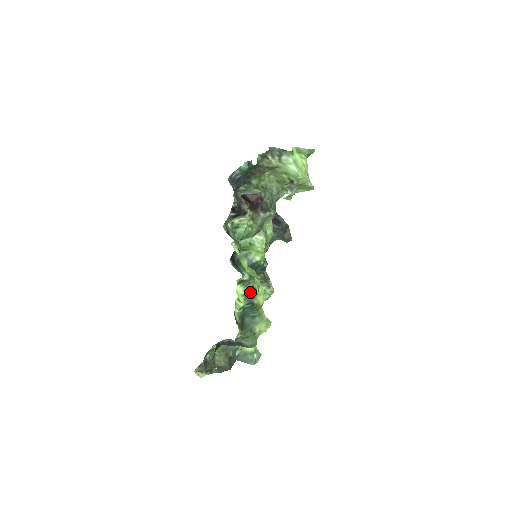
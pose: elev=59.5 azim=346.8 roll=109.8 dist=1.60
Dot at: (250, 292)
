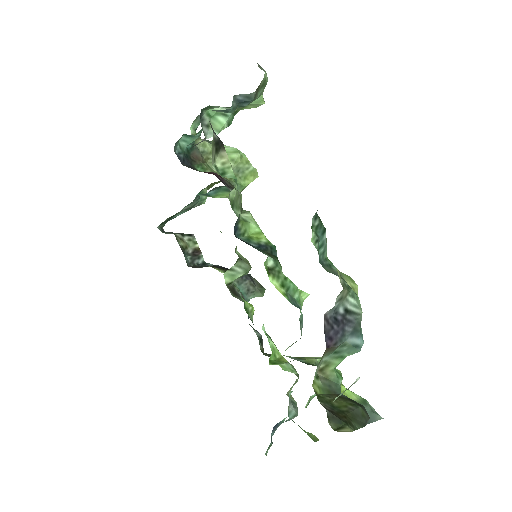
Dot at: (288, 288)
